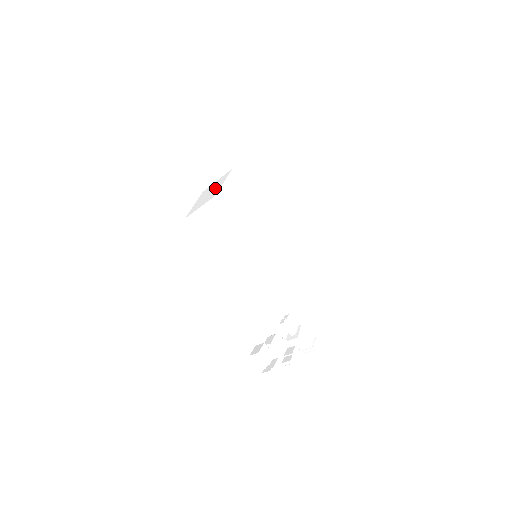
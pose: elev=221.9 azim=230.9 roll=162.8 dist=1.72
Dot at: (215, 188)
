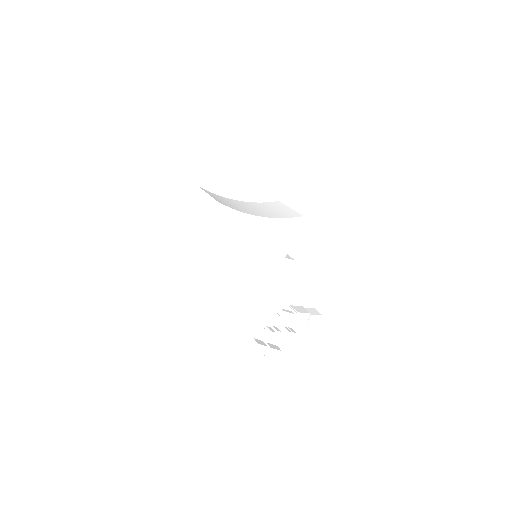
Dot at: (203, 219)
